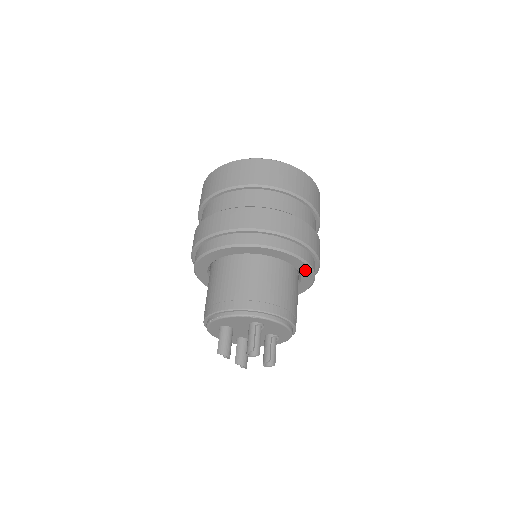
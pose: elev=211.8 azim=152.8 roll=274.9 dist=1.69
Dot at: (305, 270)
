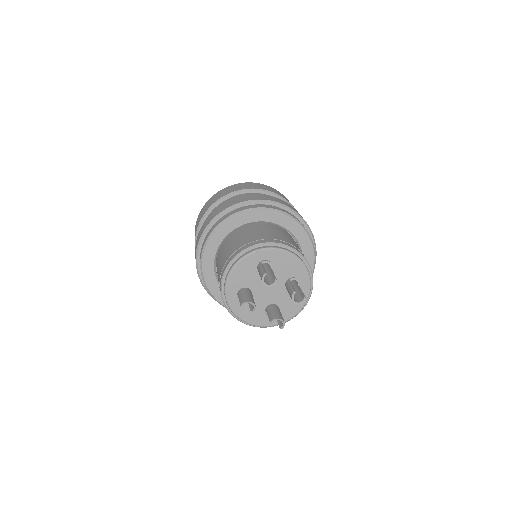
Dot at: (292, 225)
